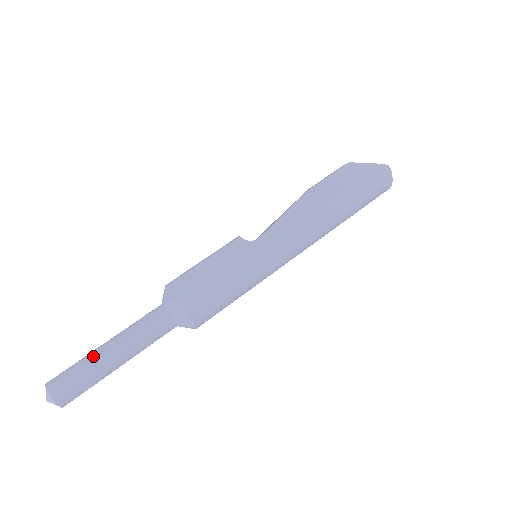
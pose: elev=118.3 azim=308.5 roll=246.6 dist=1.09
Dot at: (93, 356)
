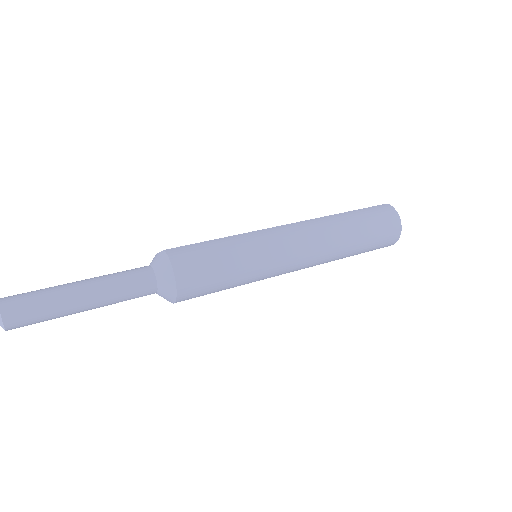
Dot at: (60, 285)
